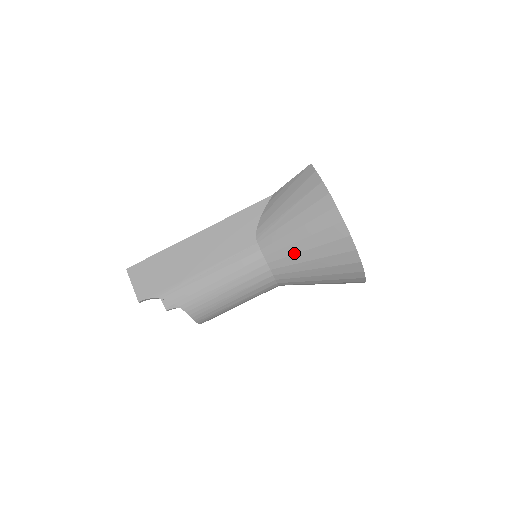
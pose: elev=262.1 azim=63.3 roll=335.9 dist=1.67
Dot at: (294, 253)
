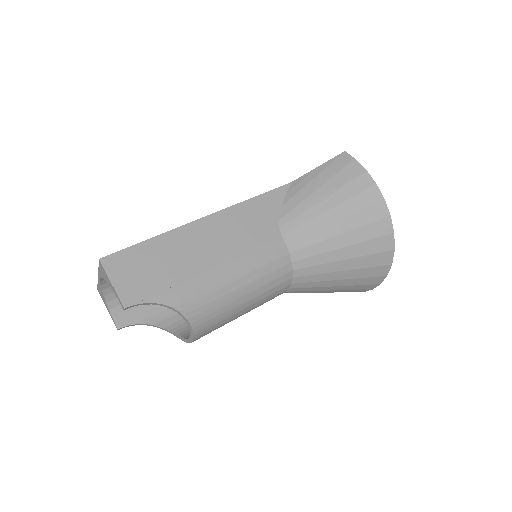
Dot at: (328, 250)
